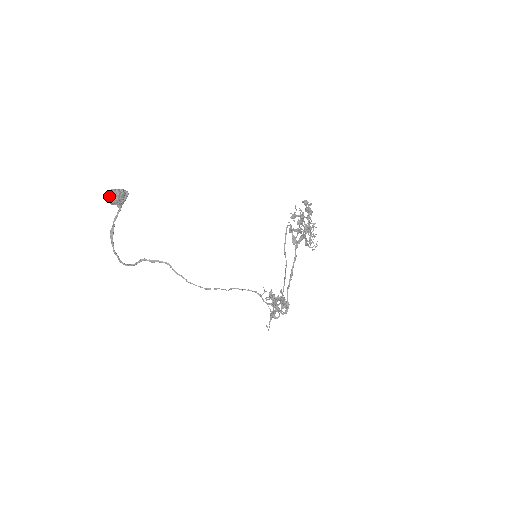
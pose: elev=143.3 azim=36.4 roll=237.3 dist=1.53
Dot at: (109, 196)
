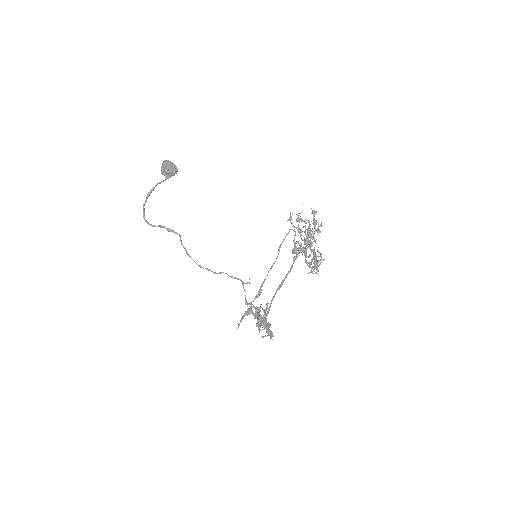
Dot at: (163, 164)
